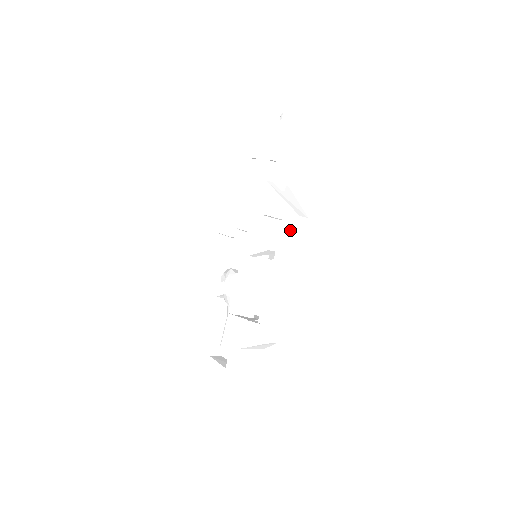
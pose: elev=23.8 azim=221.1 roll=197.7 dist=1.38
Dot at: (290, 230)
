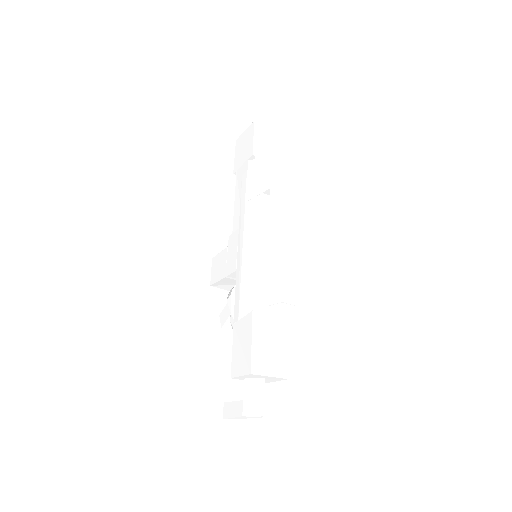
Dot at: (278, 191)
